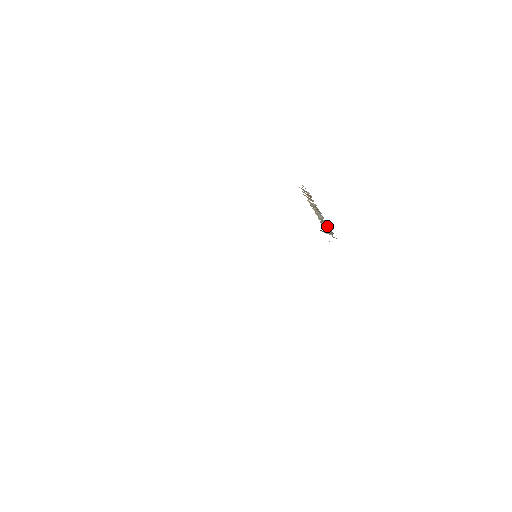
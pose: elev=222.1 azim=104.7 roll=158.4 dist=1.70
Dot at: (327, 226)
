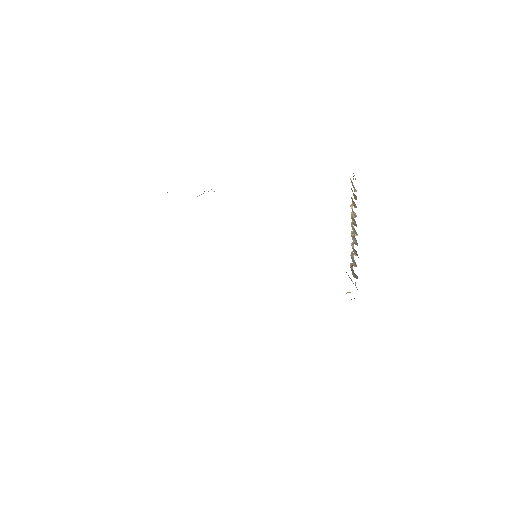
Dot at: occluded
